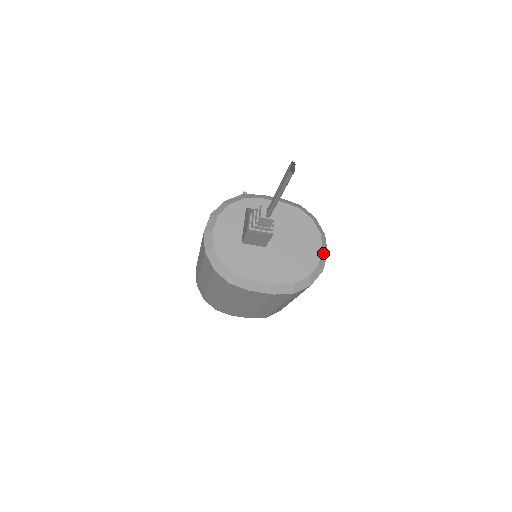
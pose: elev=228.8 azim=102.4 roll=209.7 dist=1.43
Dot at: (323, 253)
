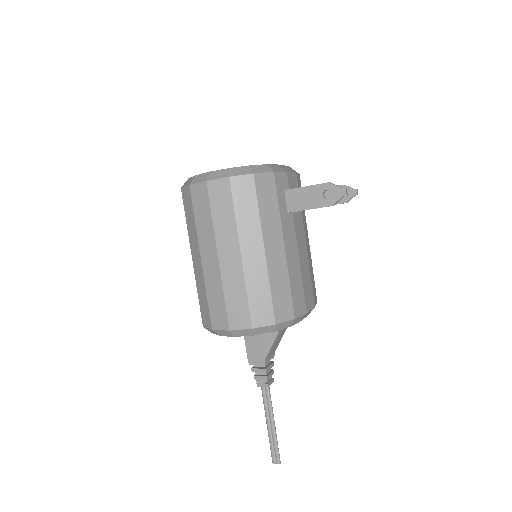
Dot at: occluded
